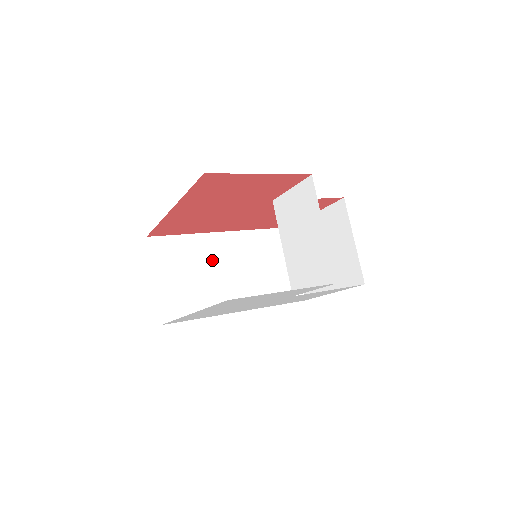
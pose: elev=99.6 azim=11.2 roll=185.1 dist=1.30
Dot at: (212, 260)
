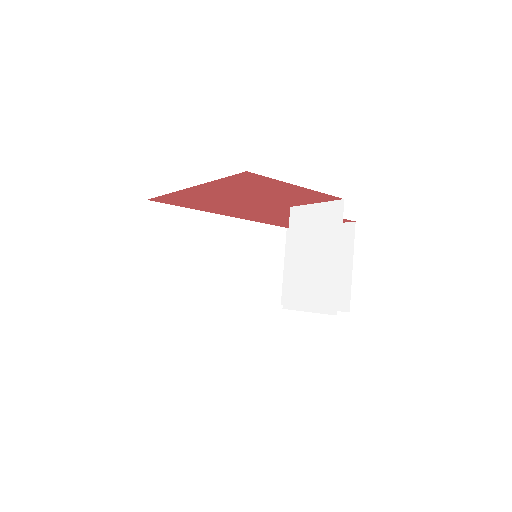
Dot at: (205, 241)
